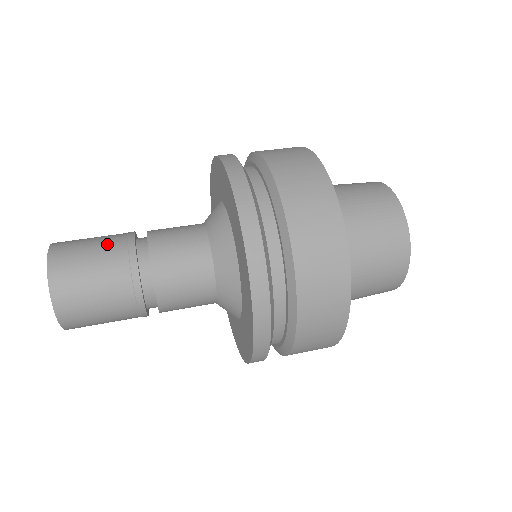
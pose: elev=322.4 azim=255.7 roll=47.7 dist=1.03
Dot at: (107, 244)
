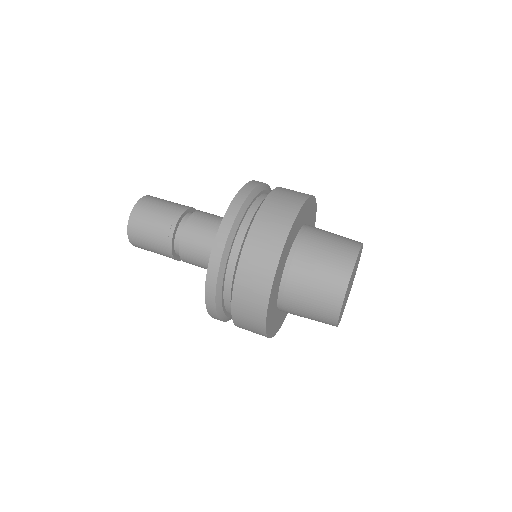
Dot at: (172, 206)
